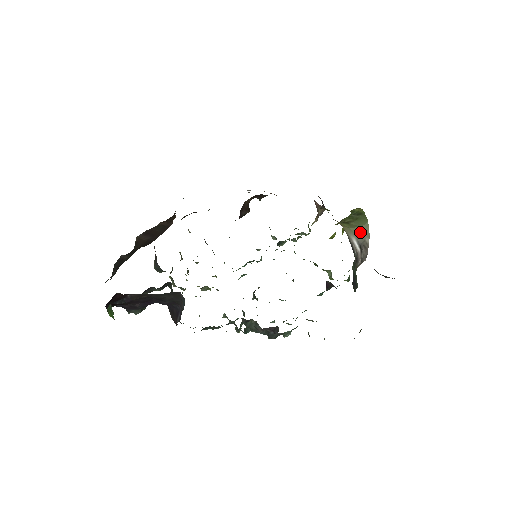
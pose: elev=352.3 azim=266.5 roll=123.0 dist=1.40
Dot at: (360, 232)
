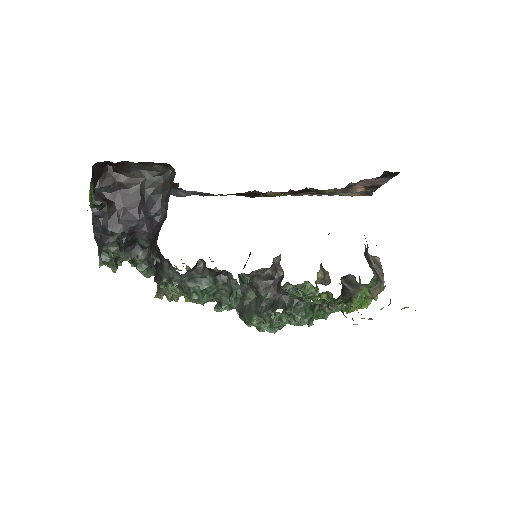
Dot at: occluded
